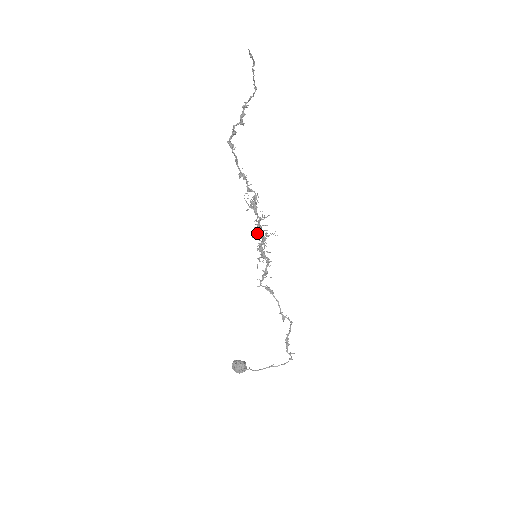
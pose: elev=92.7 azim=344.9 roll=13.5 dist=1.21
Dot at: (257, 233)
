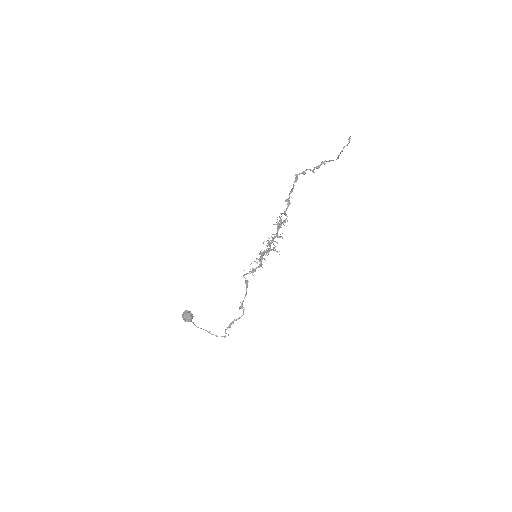
Dot at: (268, 243)
